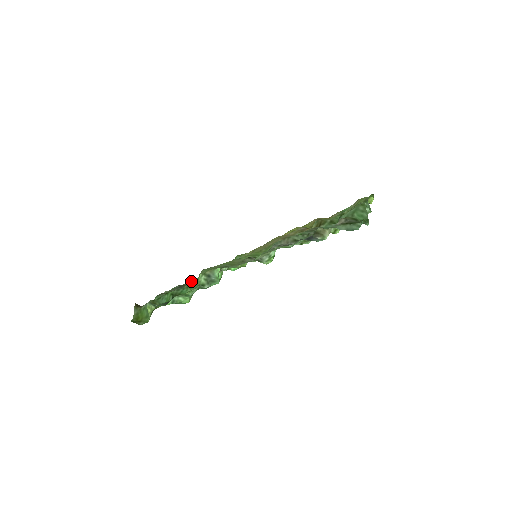
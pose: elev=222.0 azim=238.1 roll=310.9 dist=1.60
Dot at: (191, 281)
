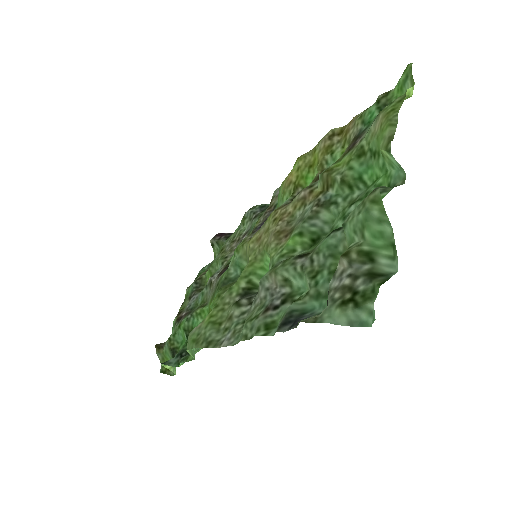
Dot at: (214, 243)
